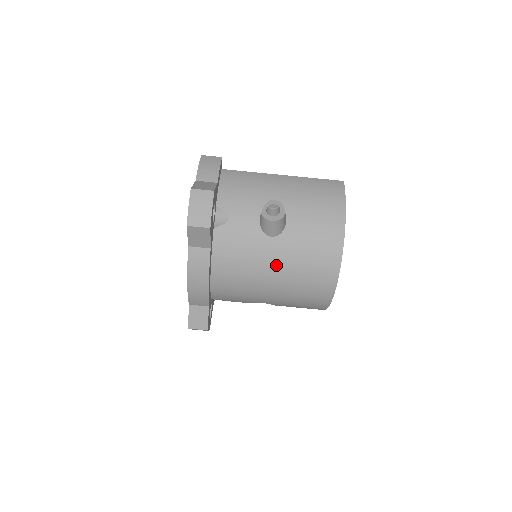
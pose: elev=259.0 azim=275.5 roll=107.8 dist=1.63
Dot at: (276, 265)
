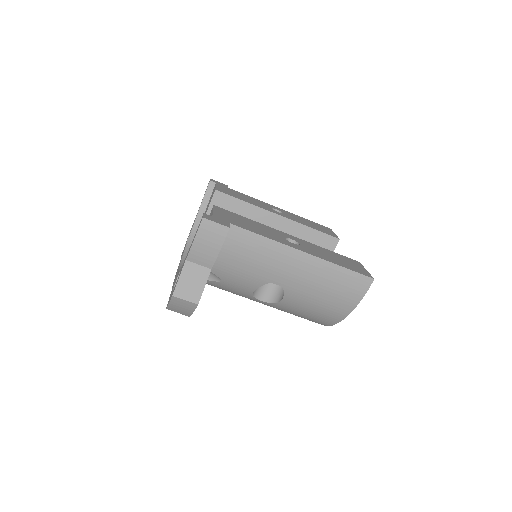
Dot at: occluded
